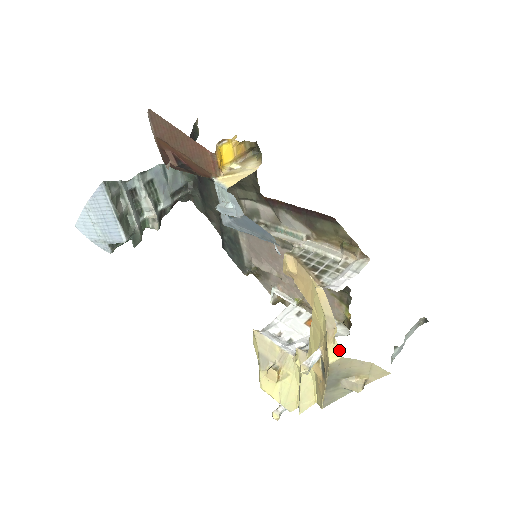
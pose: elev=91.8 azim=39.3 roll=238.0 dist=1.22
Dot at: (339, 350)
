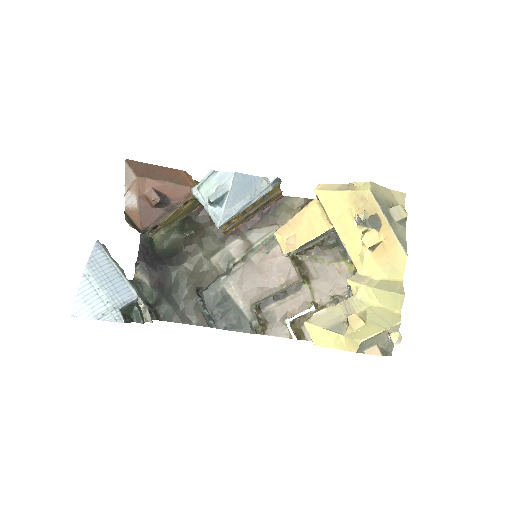
Dot at: (365, 183)
